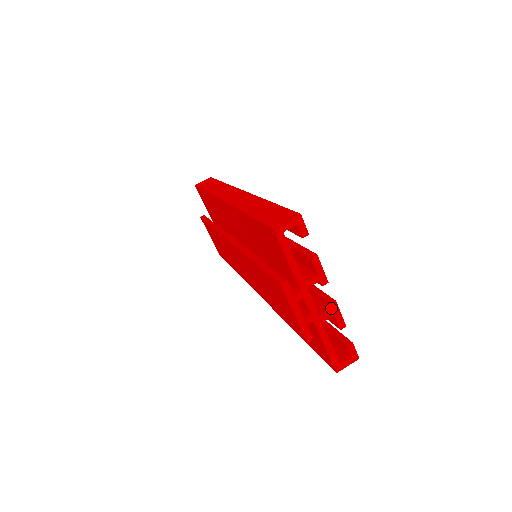
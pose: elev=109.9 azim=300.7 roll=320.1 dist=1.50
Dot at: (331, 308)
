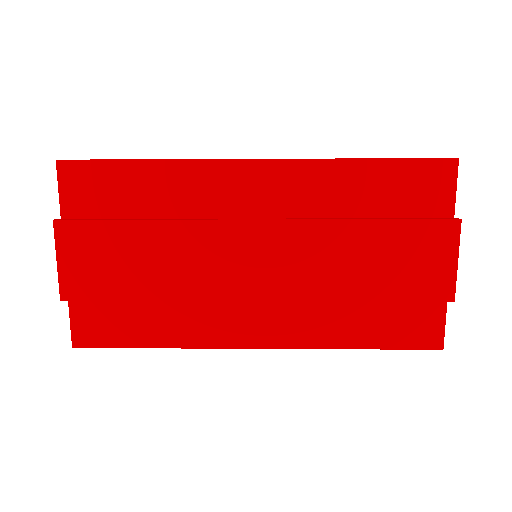
Dot at: occluded
